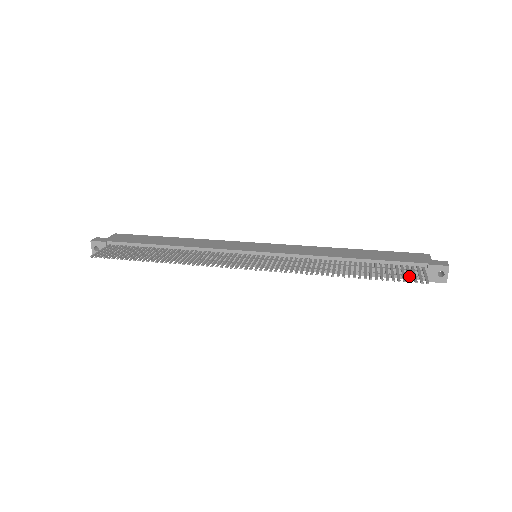
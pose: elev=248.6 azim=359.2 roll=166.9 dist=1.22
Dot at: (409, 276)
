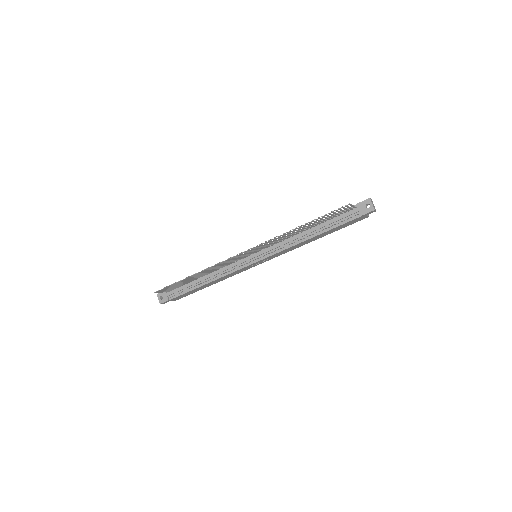
Dot at: (340, 209)
